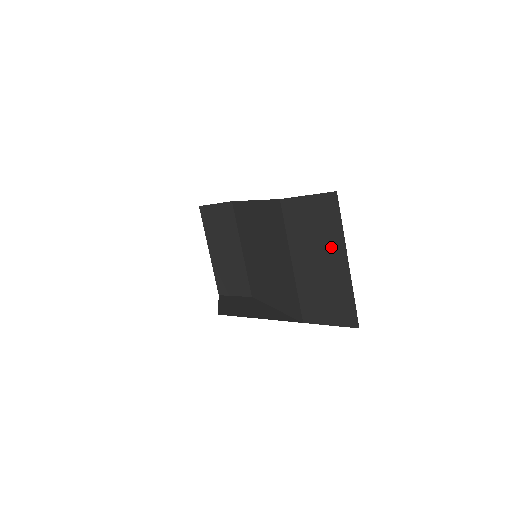
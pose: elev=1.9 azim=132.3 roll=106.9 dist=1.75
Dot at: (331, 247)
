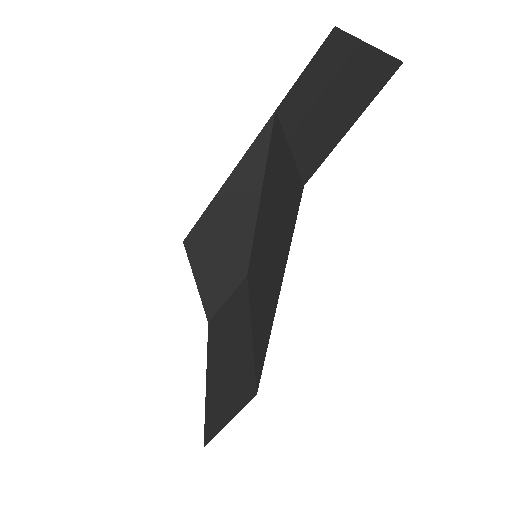
Dot at: (336, 61)
